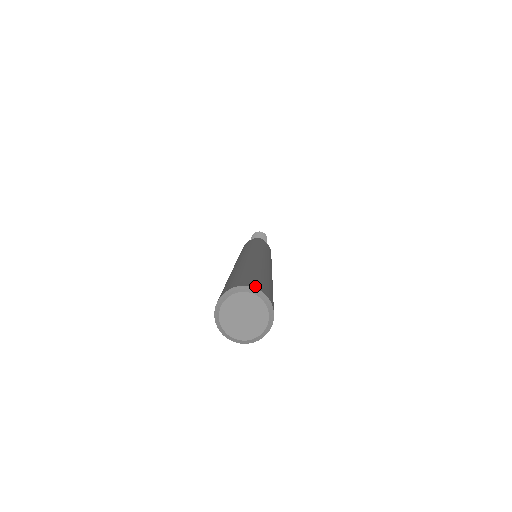
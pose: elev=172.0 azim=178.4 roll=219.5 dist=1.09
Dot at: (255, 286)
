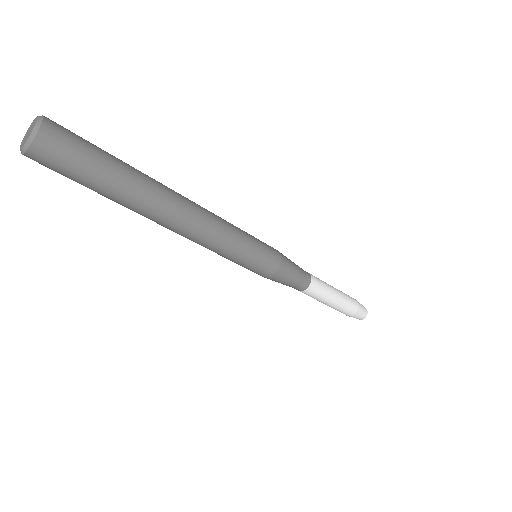
Dot at: occluded
